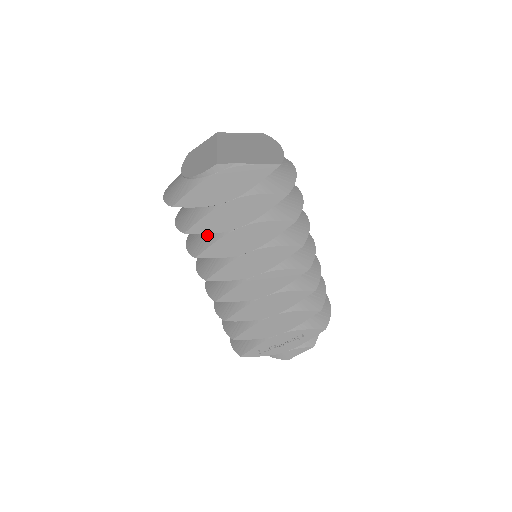
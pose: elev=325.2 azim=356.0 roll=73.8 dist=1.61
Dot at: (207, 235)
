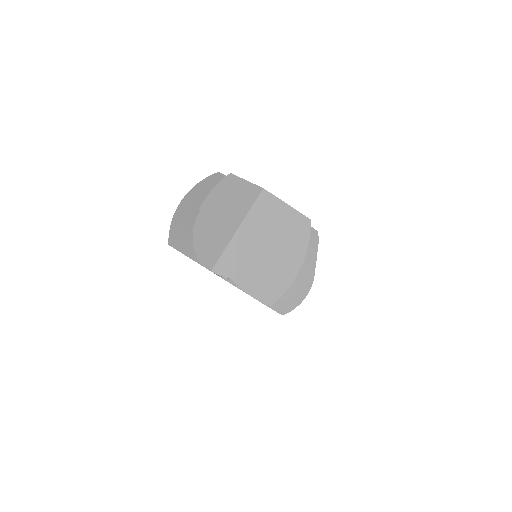
Dot at: occluded
